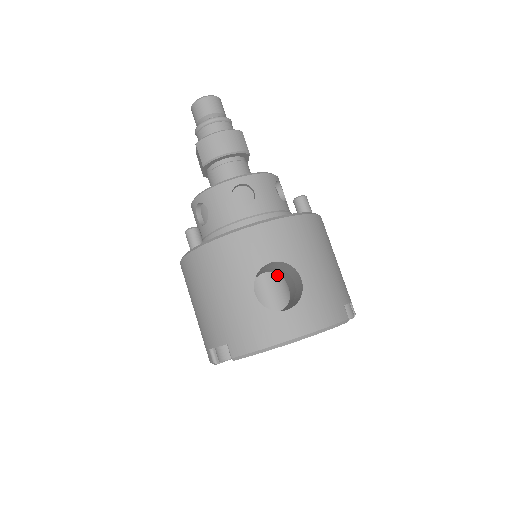
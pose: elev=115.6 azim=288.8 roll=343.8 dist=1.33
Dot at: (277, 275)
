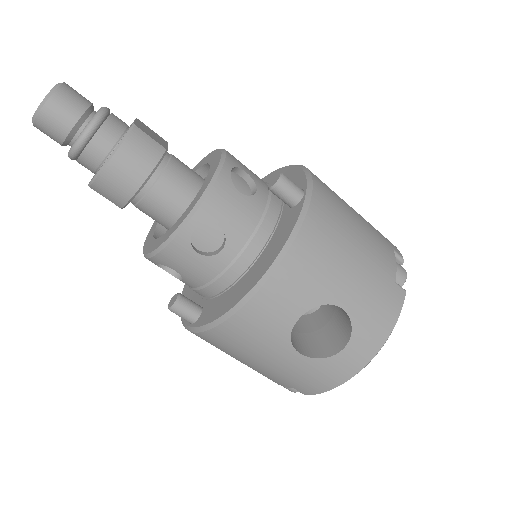
Dot at: occluded
